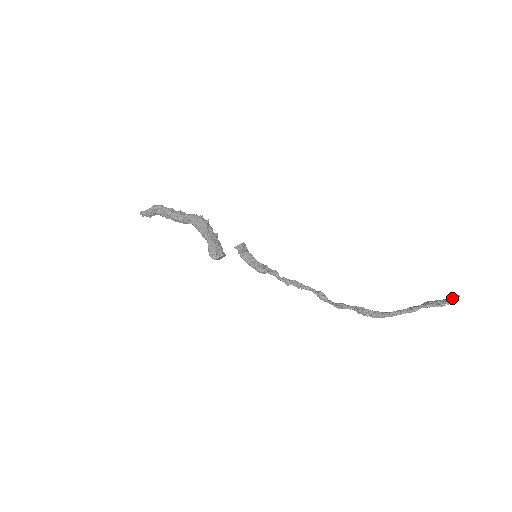
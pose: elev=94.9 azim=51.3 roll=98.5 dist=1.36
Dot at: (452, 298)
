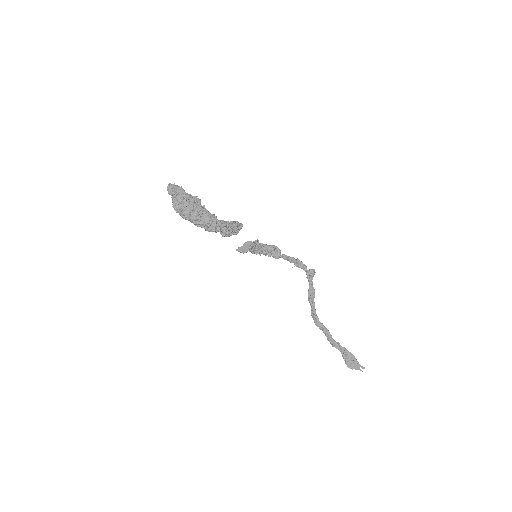
Dot at: (357, 367)
